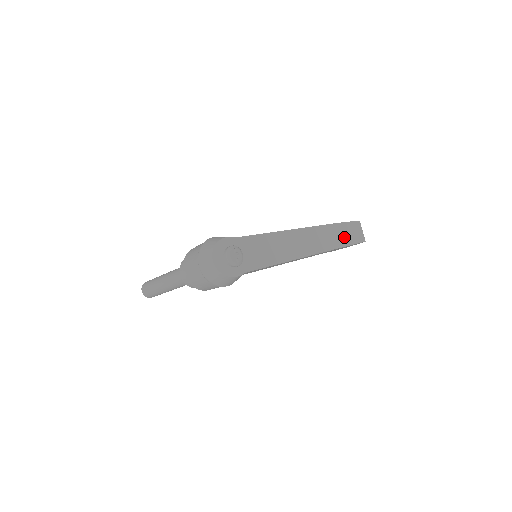
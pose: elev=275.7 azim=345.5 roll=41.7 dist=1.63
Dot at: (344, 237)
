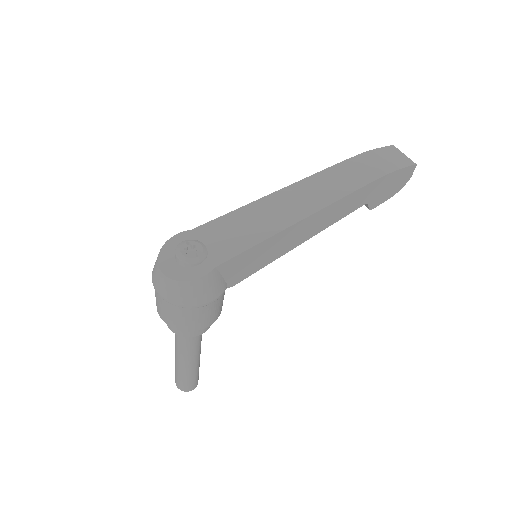
Dot at: (370, 169)
